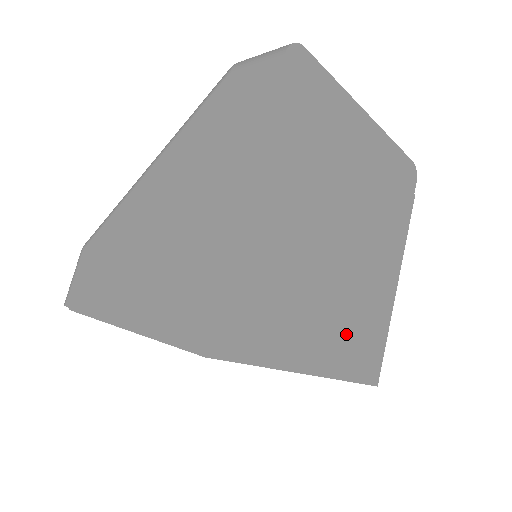
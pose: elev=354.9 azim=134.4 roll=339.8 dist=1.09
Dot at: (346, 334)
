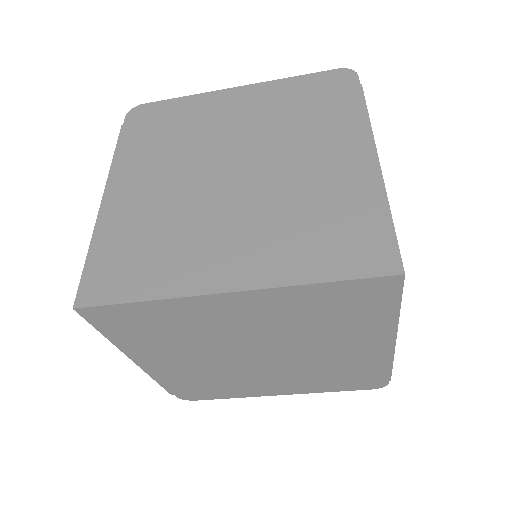
Dot at: (284, 239)
